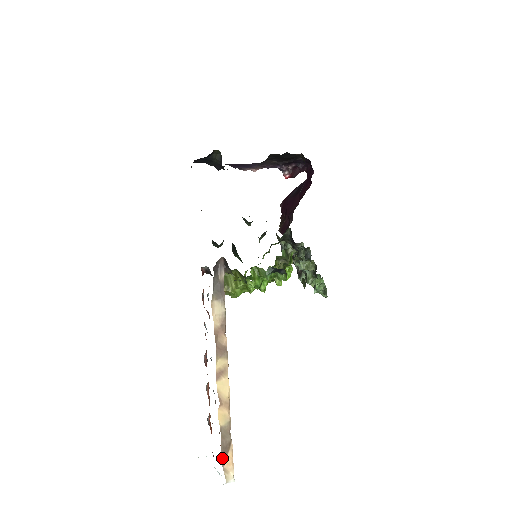
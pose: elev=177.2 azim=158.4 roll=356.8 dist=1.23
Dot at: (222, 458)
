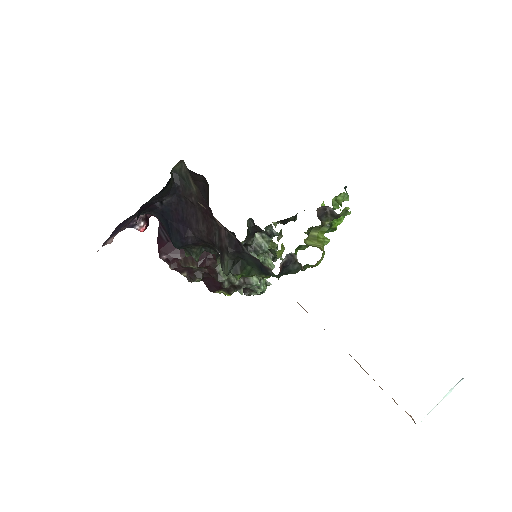
Dot at: occluded
